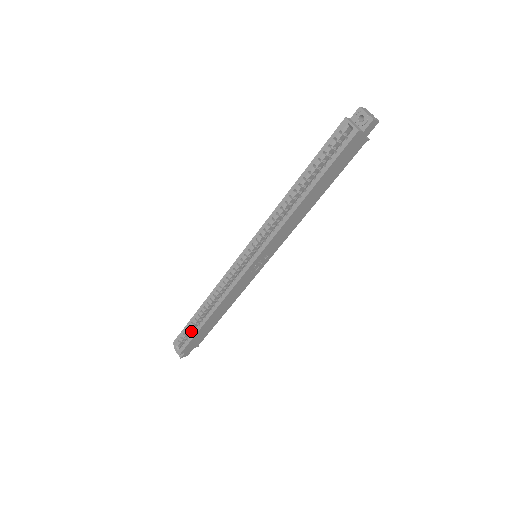
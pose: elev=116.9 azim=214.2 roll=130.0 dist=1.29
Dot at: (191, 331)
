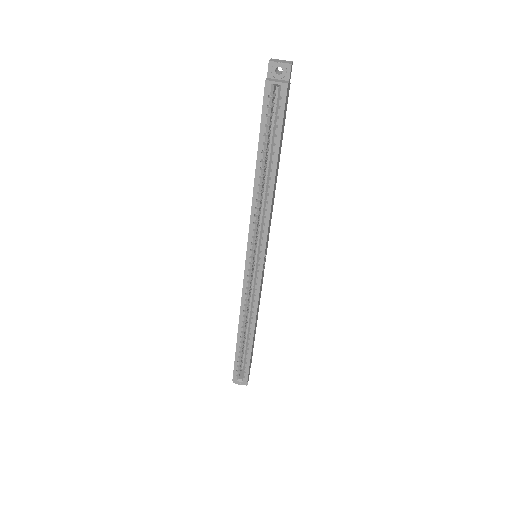
Dot at: occluded
